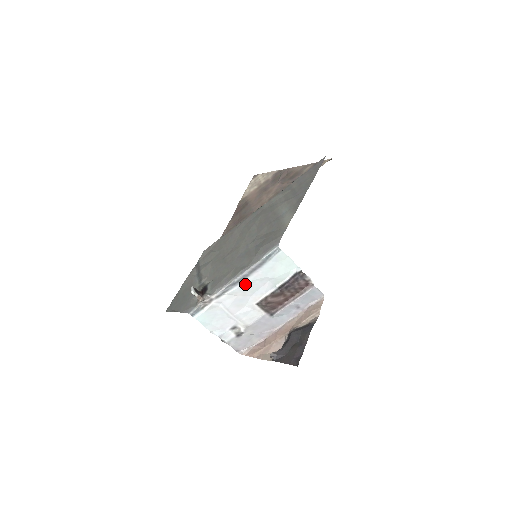
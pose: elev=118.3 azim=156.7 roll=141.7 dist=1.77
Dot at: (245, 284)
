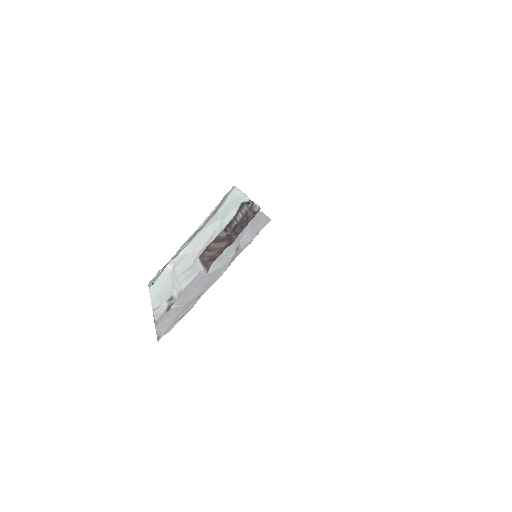
Dot at: (199, 236)
